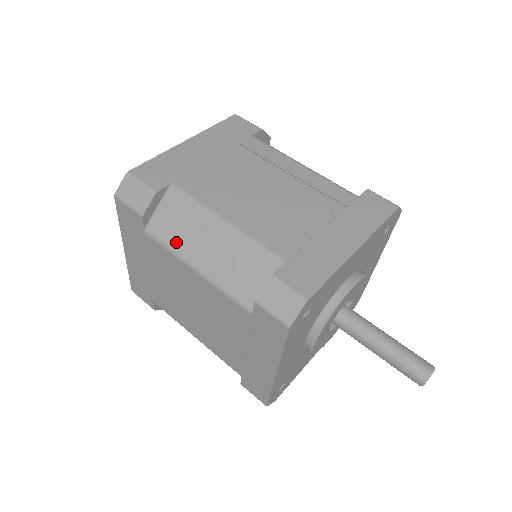
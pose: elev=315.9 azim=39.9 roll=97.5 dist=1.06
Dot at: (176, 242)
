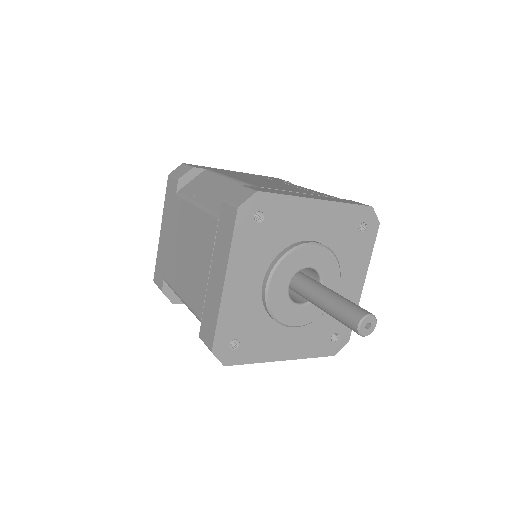
Dot at: (192, 193)
